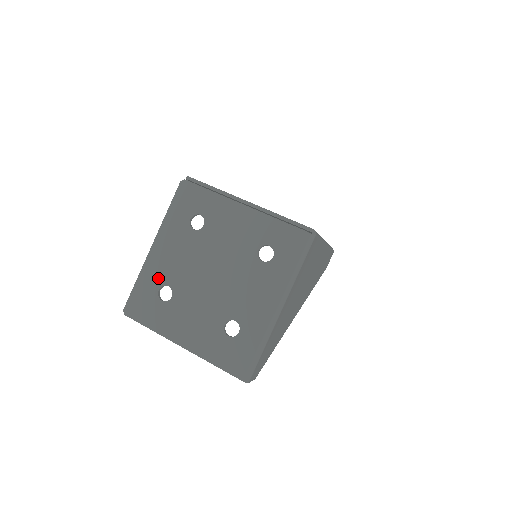
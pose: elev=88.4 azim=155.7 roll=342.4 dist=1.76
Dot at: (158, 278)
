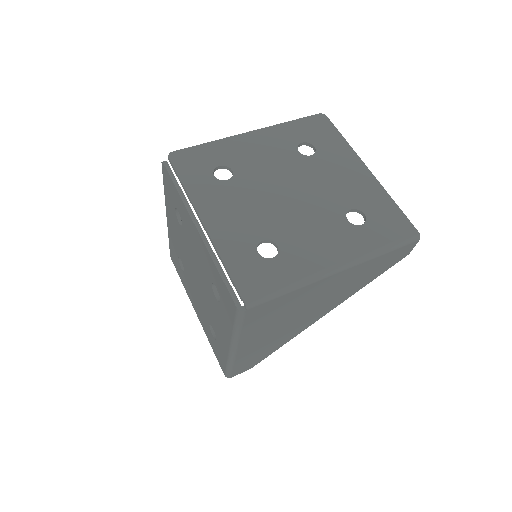
Dot at: (175, 248)
